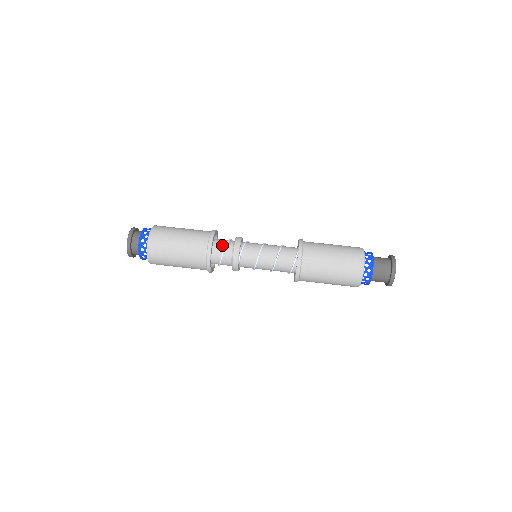
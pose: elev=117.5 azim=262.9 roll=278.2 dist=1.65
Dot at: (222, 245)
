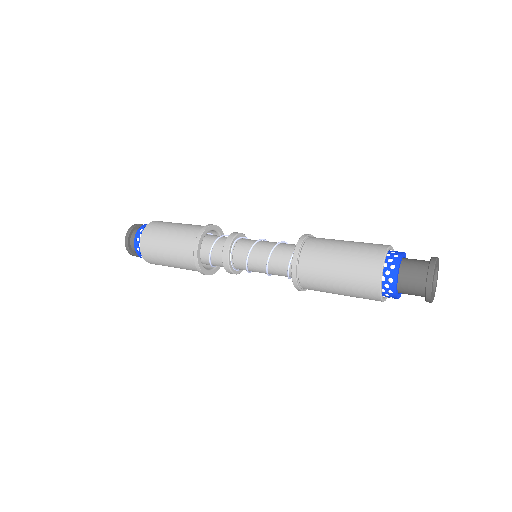
Dot at: (223, 236)
